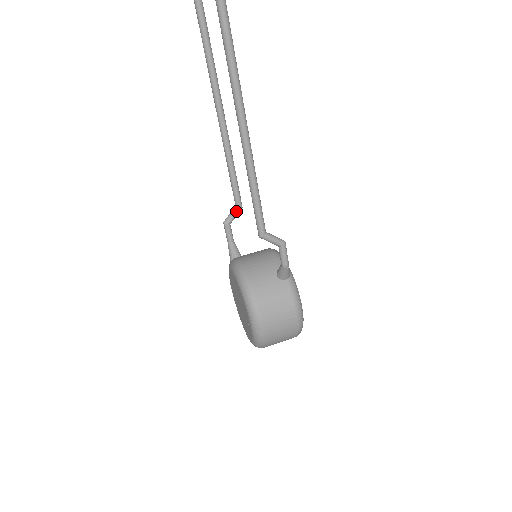
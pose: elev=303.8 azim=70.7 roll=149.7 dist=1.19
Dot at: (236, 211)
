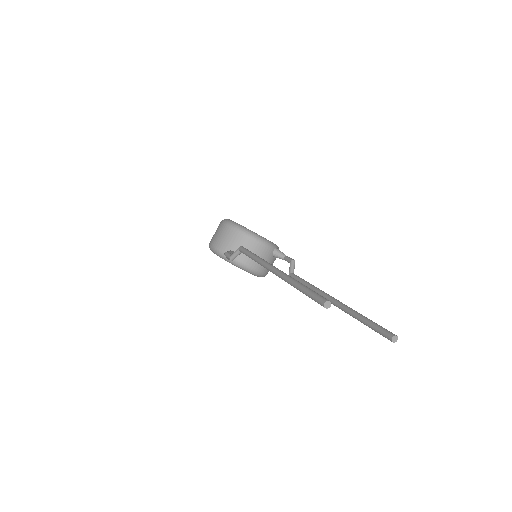
Dot at: occluded
